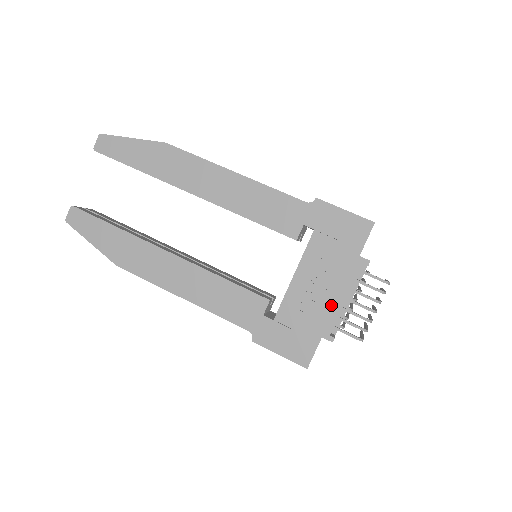
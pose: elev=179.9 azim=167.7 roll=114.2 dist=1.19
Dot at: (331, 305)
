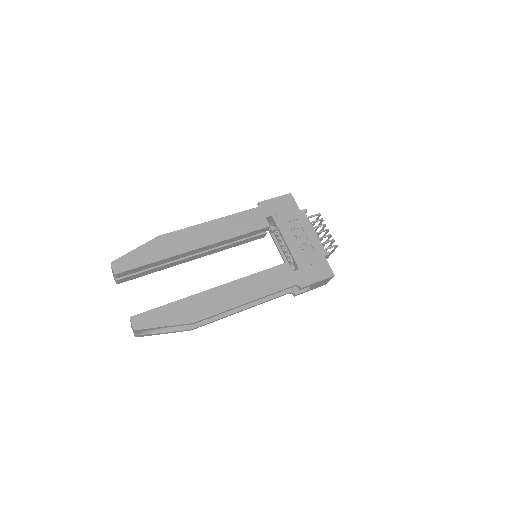
Dot at: (313, 239)
